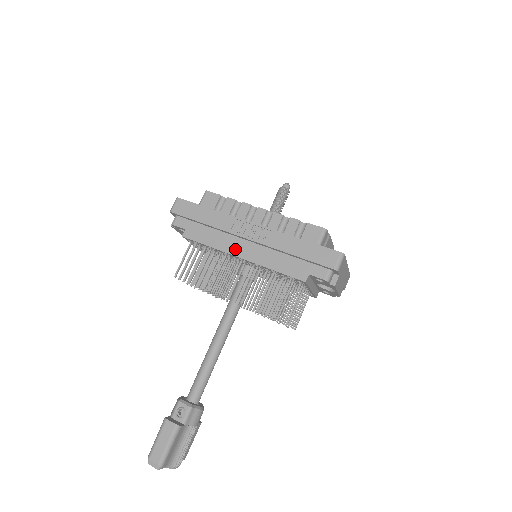
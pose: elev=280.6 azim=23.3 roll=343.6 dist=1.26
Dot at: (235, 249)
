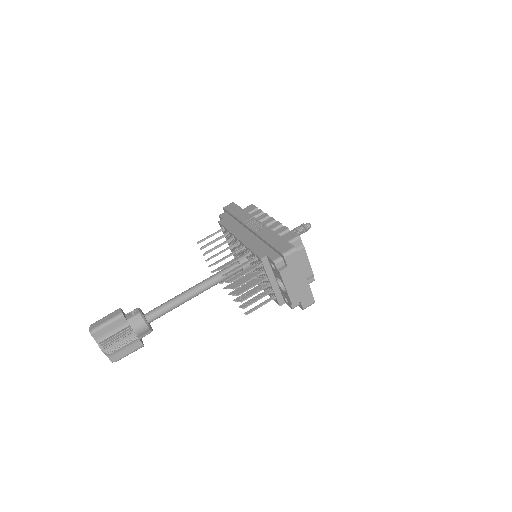
Dot at: (239, 233)
